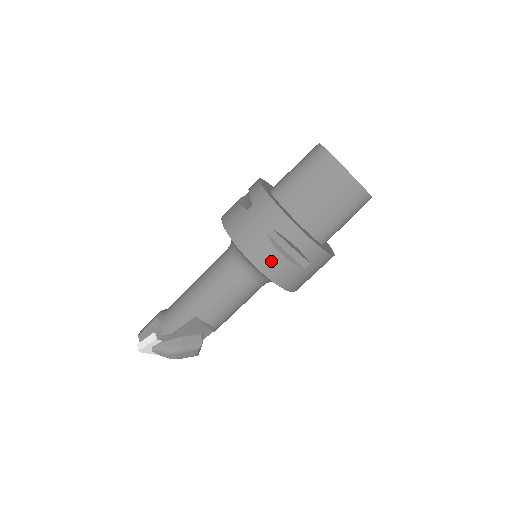
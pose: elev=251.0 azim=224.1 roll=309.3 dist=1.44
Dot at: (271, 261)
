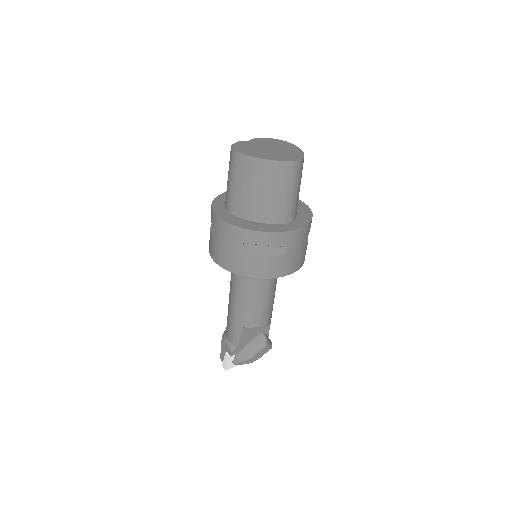
Dot at: (254, 266)
